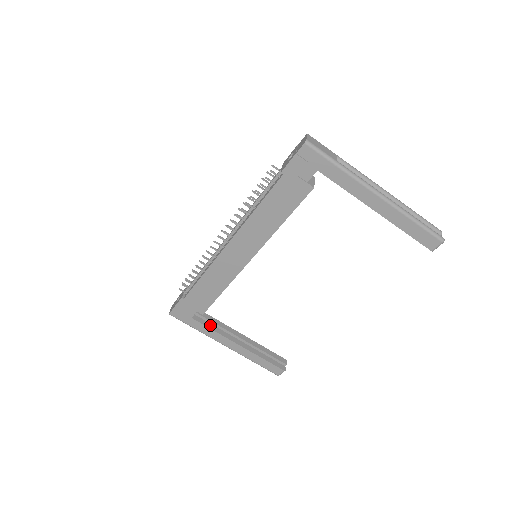
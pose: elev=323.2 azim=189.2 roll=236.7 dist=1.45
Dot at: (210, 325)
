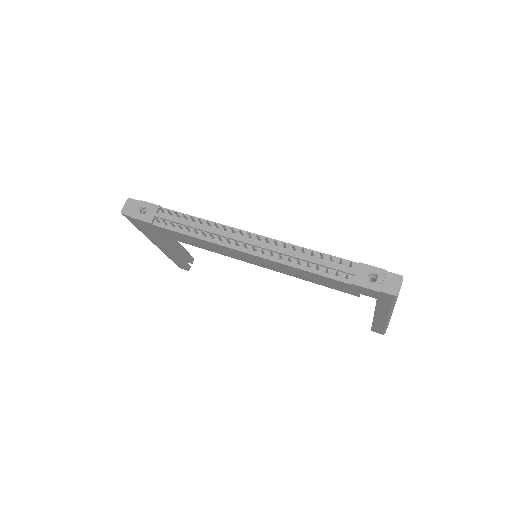
Dot at: (155, 233)
